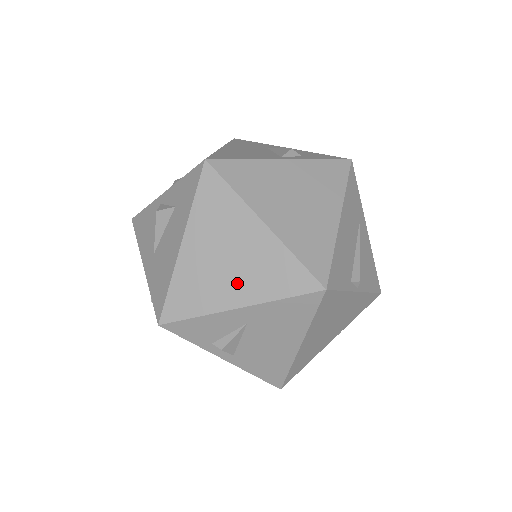
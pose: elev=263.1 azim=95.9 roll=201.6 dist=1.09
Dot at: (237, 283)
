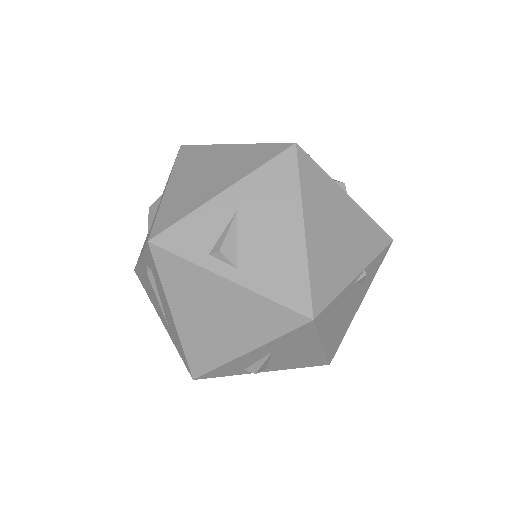
Dot at: (218, 180)
